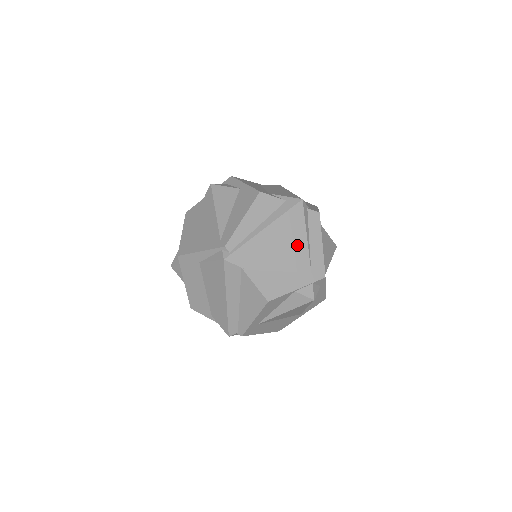
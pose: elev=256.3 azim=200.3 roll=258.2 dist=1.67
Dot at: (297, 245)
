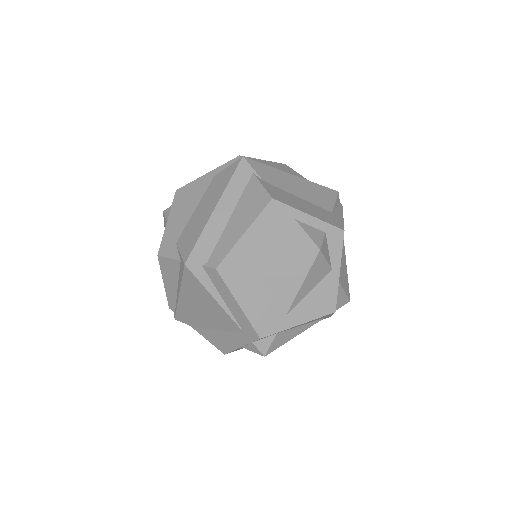
Dot at: (214, 308)
